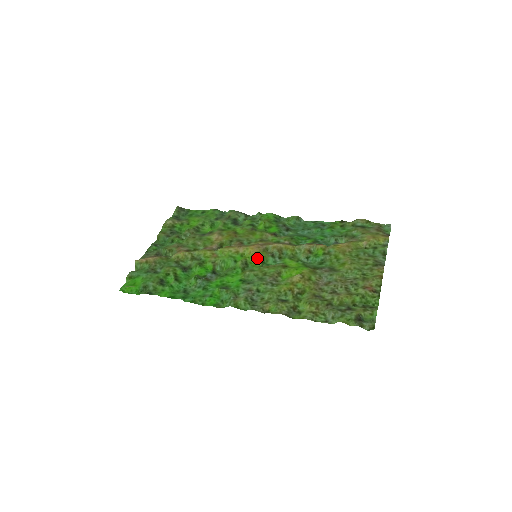
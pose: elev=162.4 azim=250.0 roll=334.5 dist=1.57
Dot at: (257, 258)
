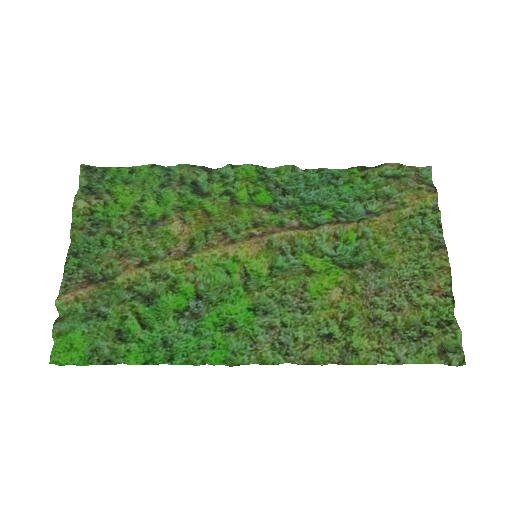
Dot at: (260, 261)
